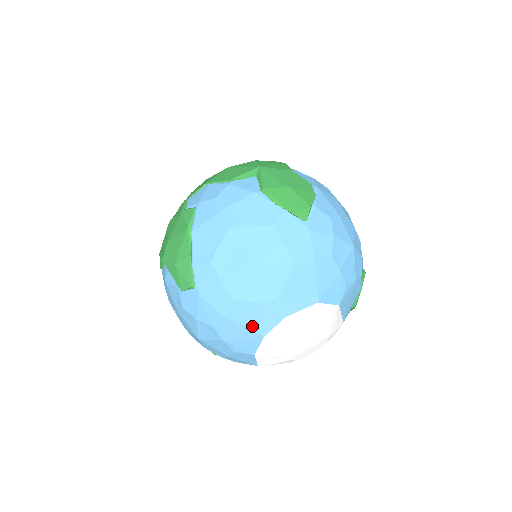
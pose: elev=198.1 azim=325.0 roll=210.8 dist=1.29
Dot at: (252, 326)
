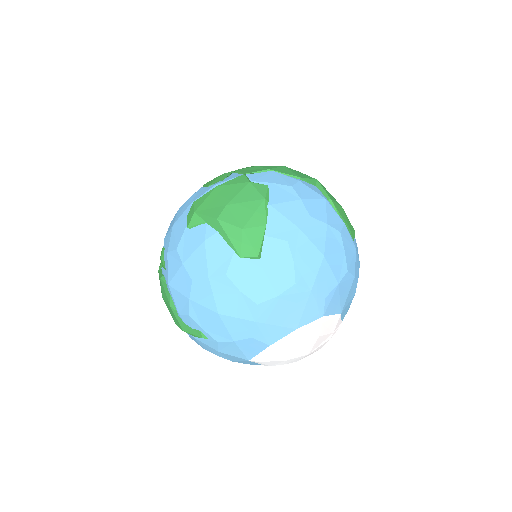
Dot at: (294, 315)
